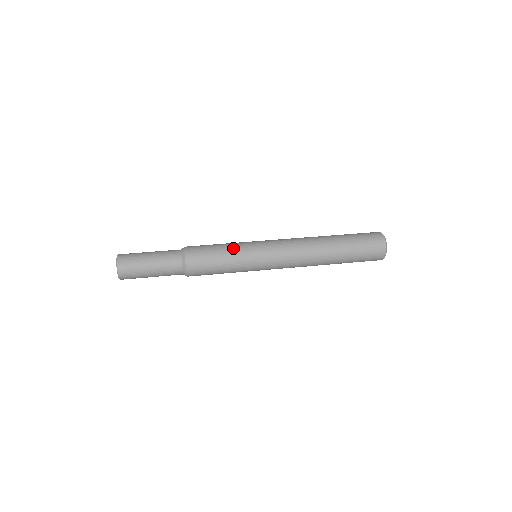
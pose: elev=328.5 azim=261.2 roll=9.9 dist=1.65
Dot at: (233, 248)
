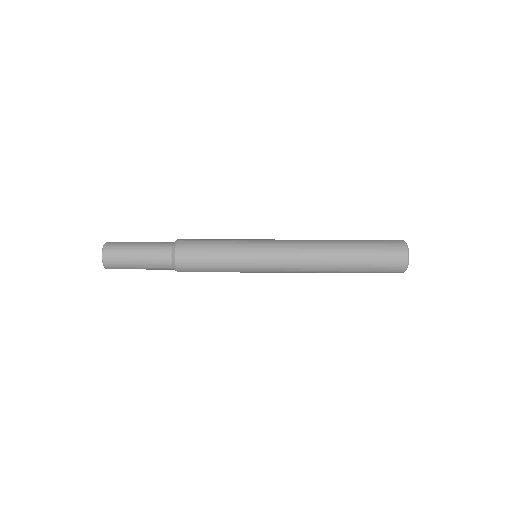
Dot at: (229, 259)
